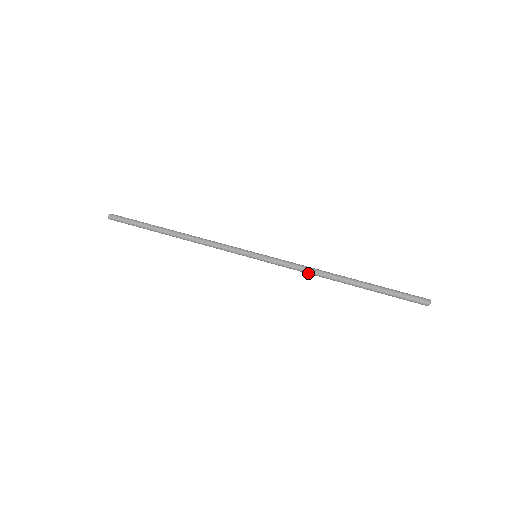
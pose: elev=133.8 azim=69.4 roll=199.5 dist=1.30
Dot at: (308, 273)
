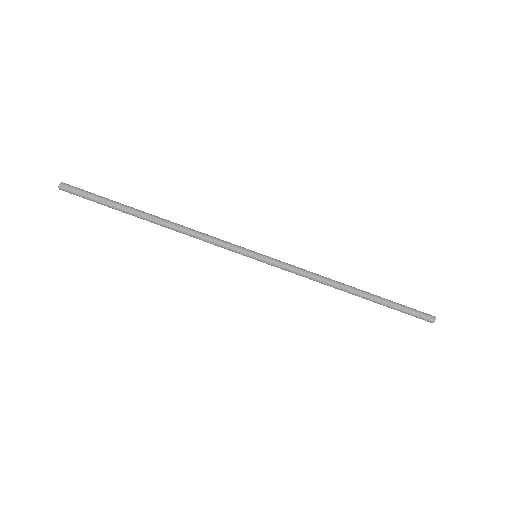
Dot at: occluded
